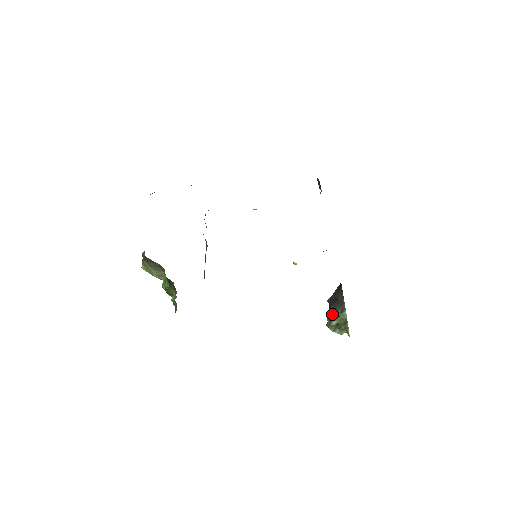
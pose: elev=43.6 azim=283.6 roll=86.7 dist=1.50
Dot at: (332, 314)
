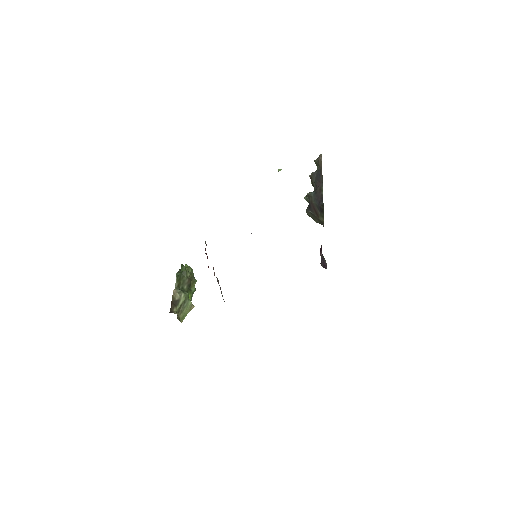
Dot at: (311, 216)
